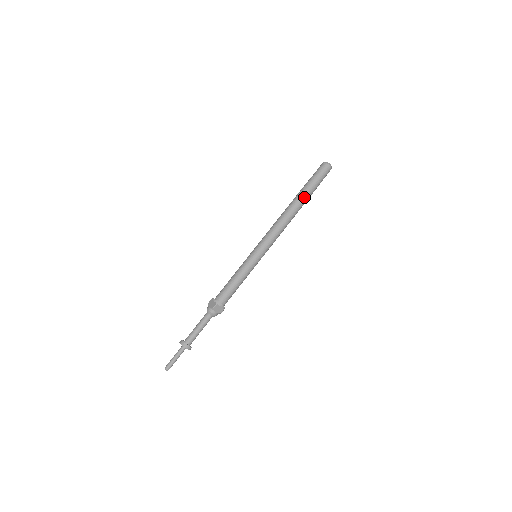
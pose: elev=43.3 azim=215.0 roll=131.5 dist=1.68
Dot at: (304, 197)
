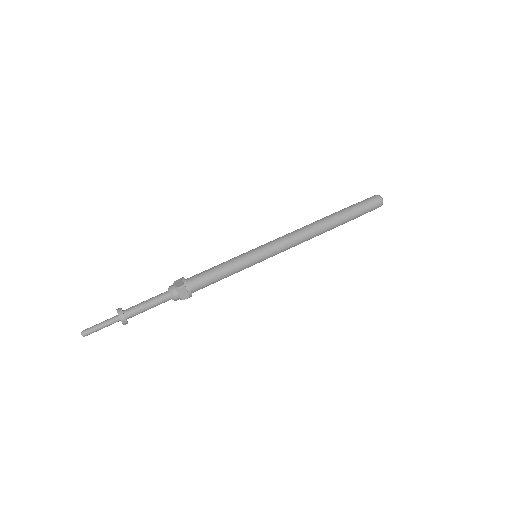
Dot at: (340, 219)
